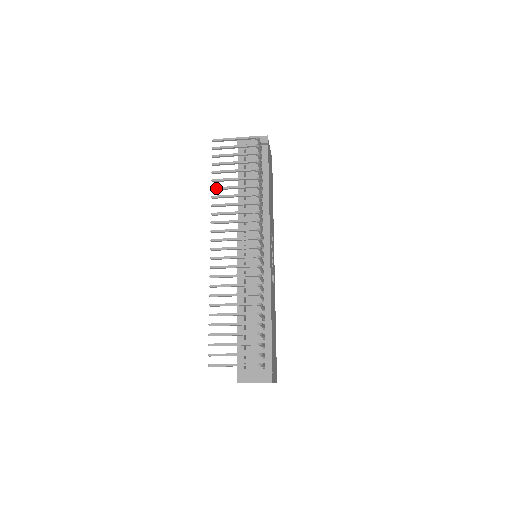
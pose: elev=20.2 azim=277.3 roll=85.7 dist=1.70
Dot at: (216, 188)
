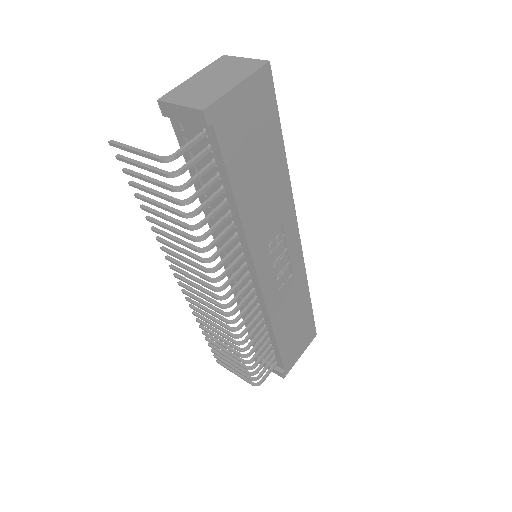
Dot at: (150, 221)
